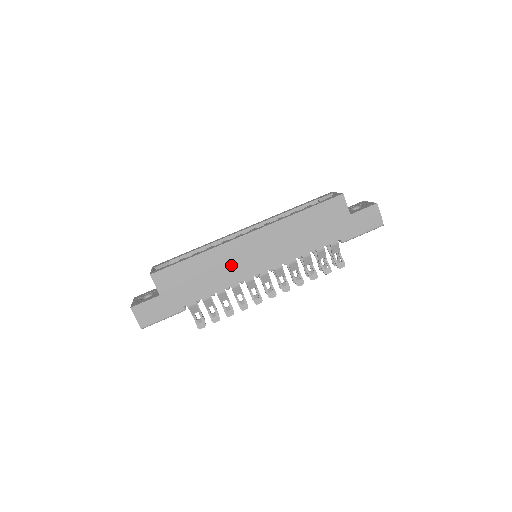
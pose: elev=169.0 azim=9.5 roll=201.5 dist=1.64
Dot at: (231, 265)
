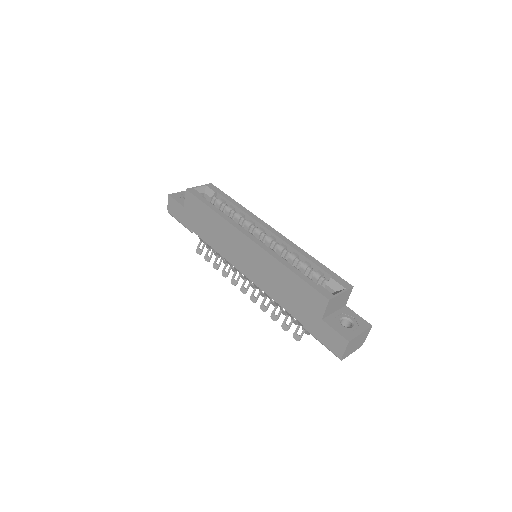
Dot at: (227, 242)
